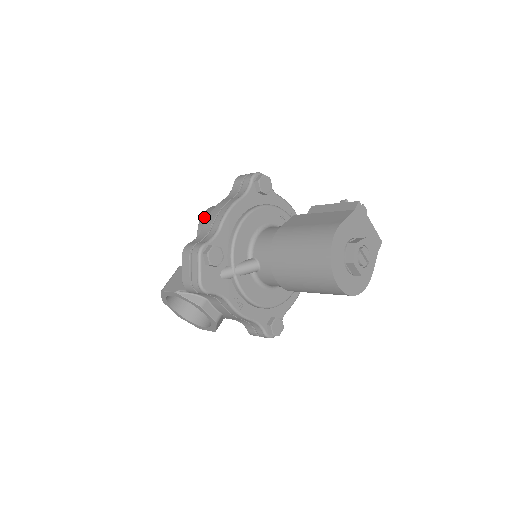
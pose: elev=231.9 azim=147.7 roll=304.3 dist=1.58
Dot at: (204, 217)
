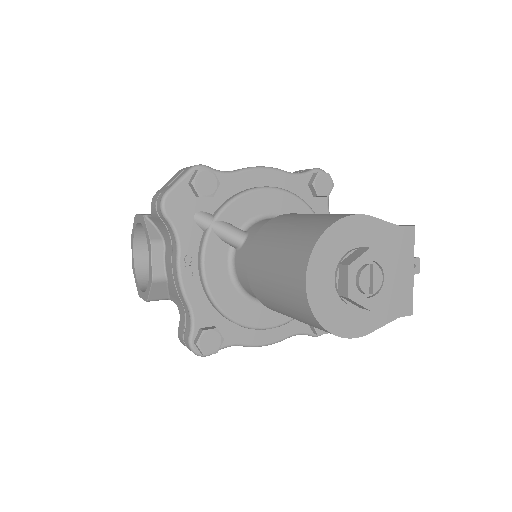
Dot at: occluded
